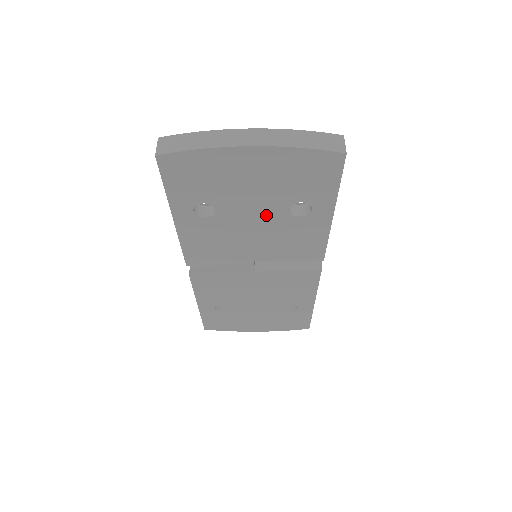
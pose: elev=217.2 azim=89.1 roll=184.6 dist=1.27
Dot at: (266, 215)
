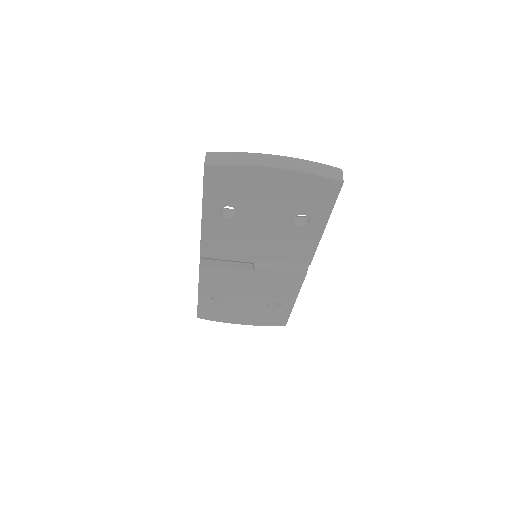
Dot at: (274, 222)
